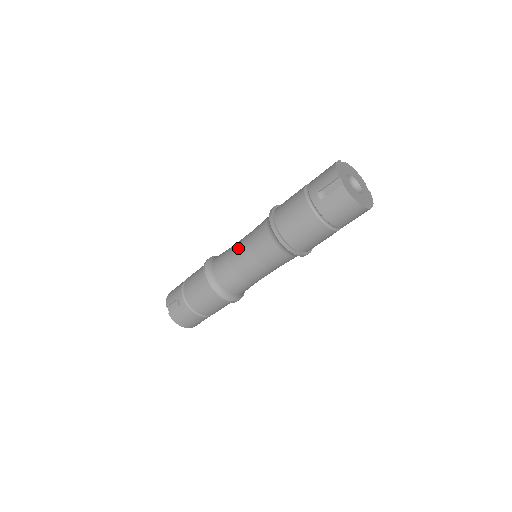
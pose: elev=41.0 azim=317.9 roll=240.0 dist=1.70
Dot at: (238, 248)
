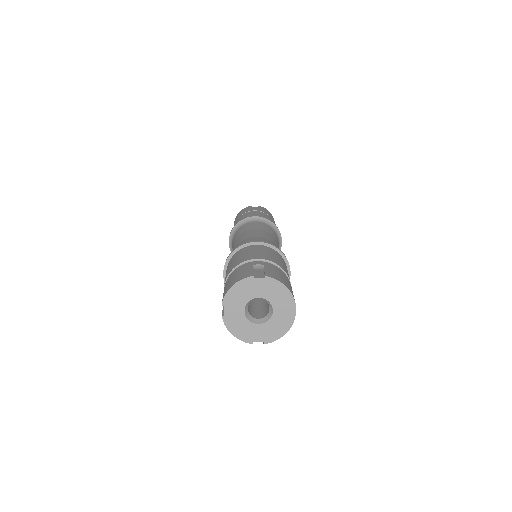
Dot at: occluded
